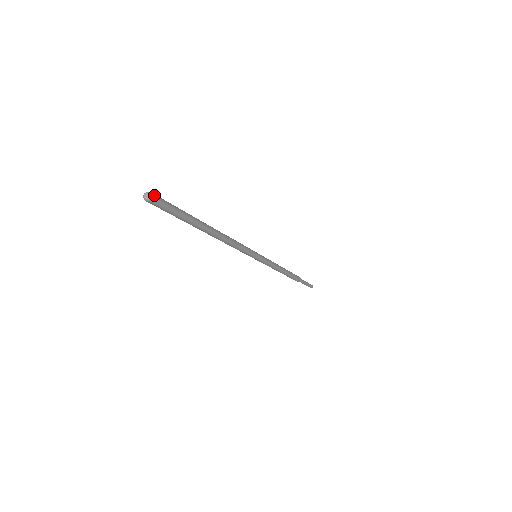
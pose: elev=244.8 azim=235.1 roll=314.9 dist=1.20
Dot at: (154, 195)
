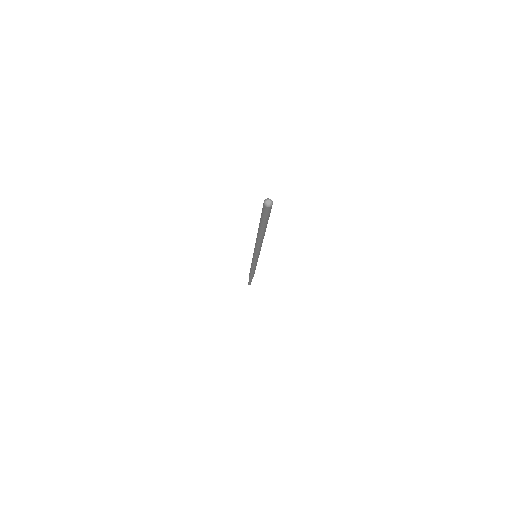
Dot at: (272, 203)
